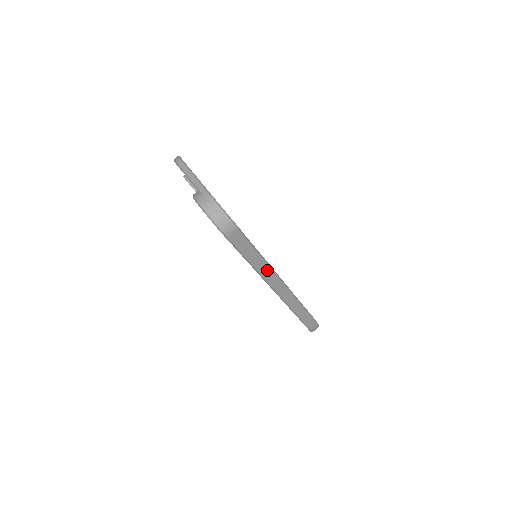
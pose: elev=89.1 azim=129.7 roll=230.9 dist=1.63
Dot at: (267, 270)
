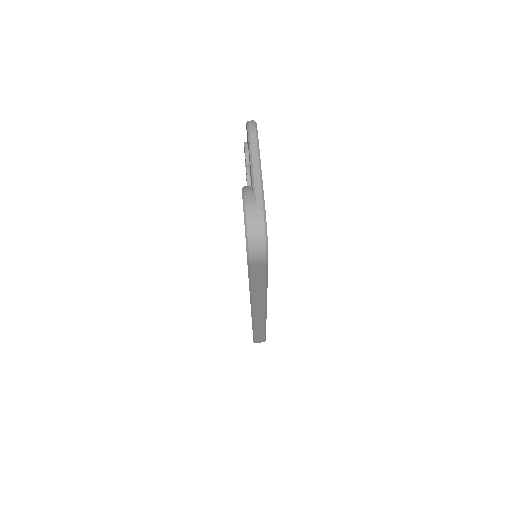
Dot at: (261, 297)
